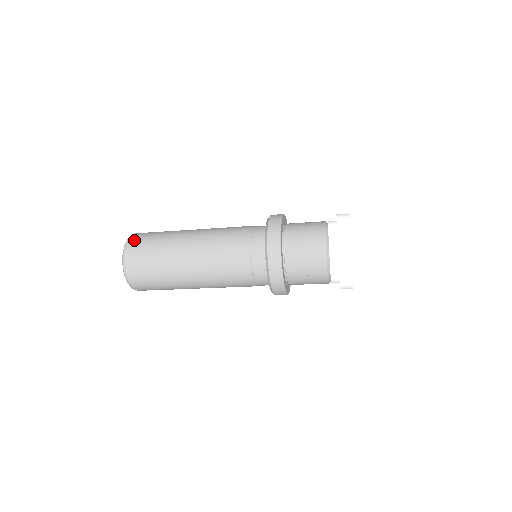
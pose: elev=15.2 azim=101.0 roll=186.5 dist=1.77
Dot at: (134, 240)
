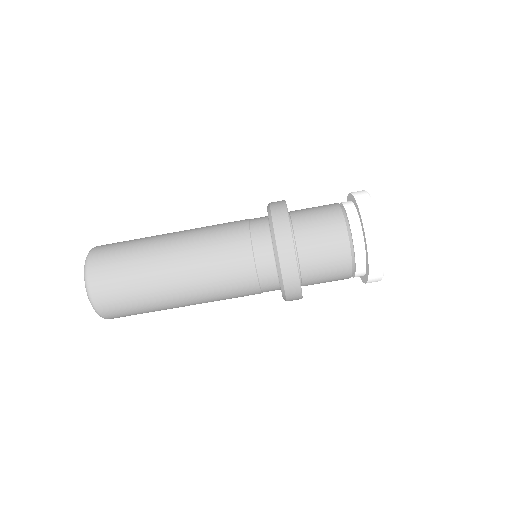
Dot at: occluded
